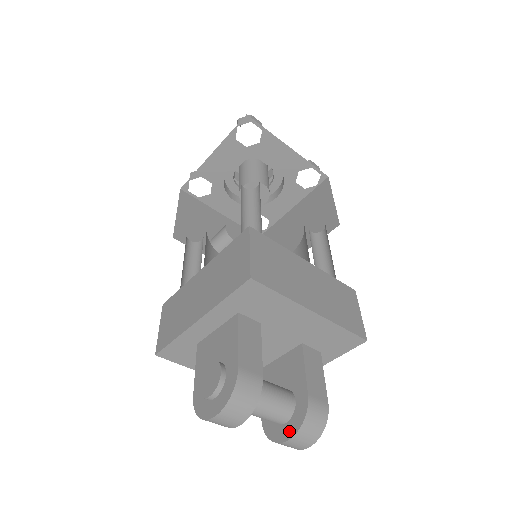
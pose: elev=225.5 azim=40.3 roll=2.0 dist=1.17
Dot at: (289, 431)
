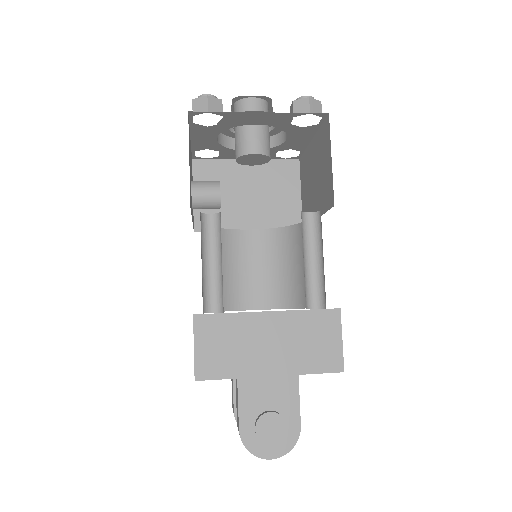
Dot at: occluded
